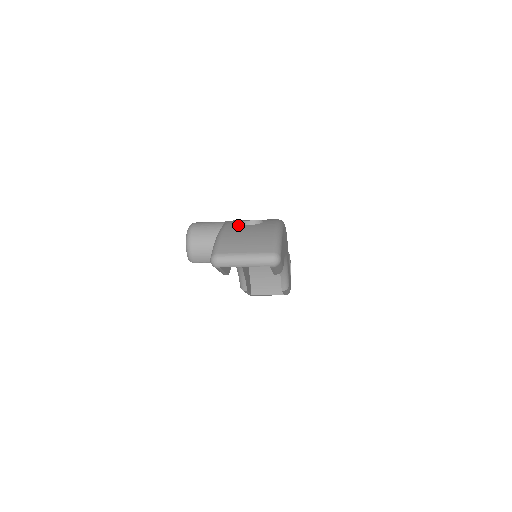
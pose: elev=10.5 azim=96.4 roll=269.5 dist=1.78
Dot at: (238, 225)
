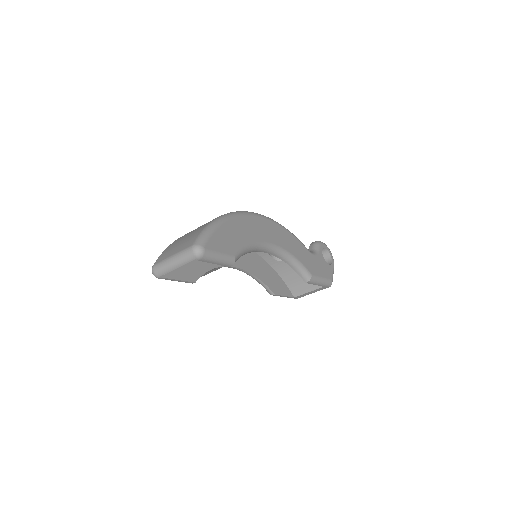
Dot at: occluded
